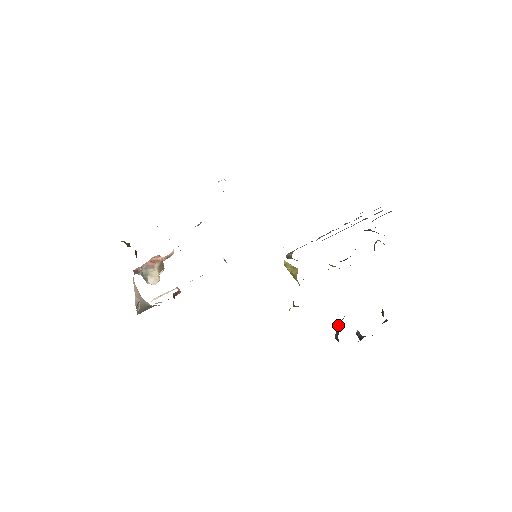
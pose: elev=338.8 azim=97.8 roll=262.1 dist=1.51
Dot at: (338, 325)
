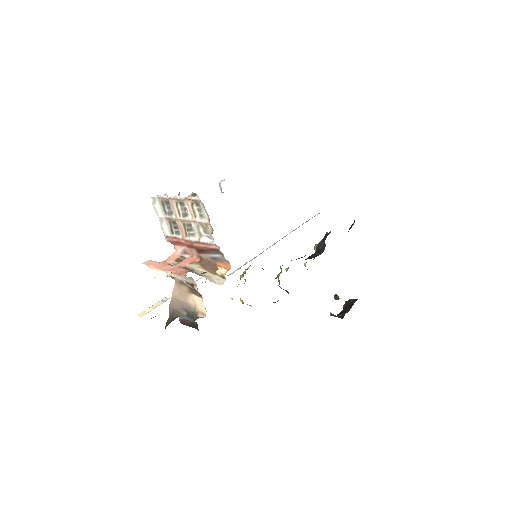
Dot at: occluded
